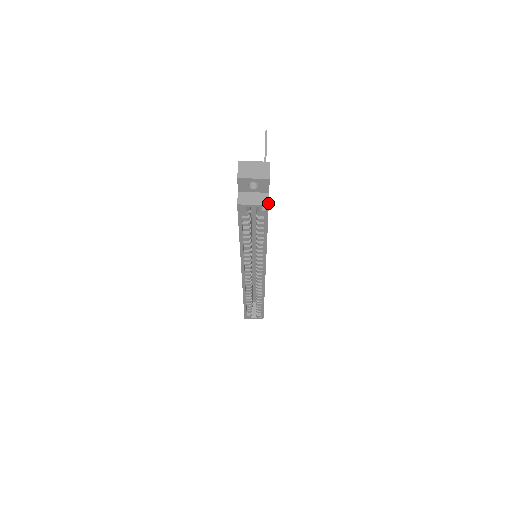
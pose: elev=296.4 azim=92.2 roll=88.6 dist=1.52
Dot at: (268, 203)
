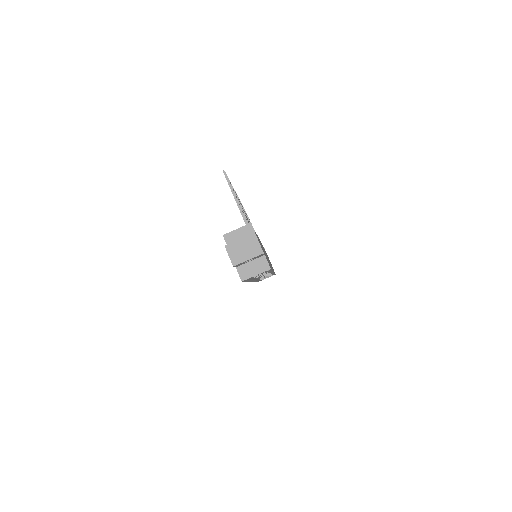
Dot at: (269, 267)
